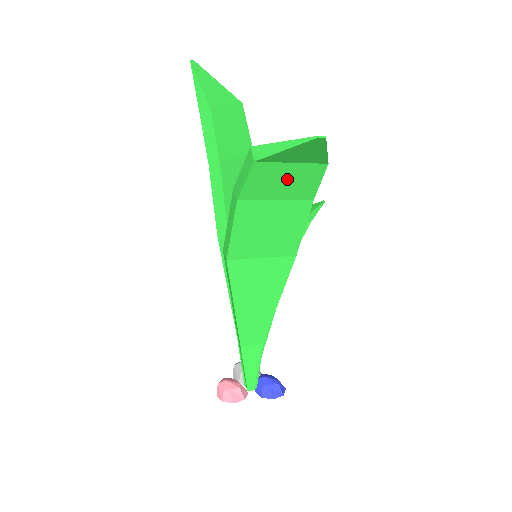
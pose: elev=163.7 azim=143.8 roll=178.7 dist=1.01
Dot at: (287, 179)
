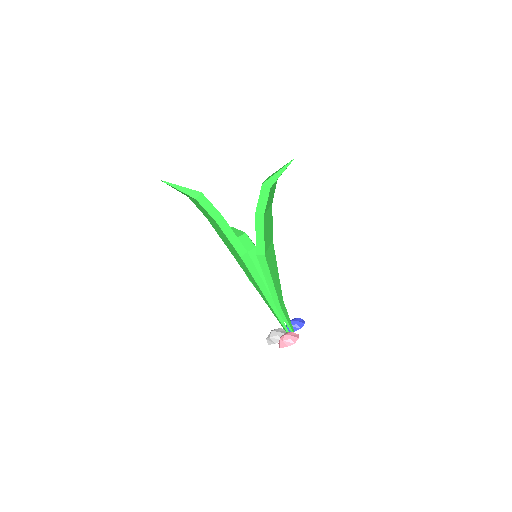
Dot at: (272, 194)
